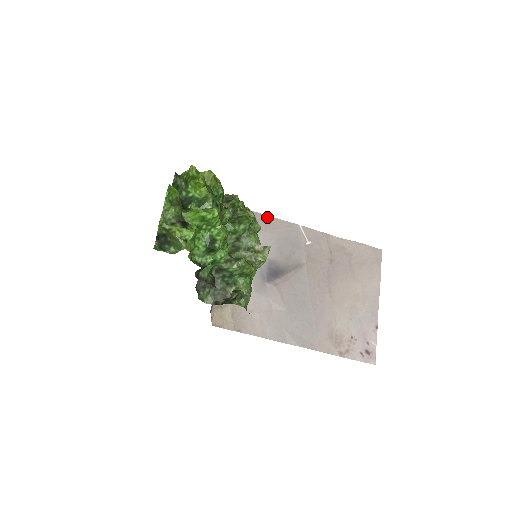
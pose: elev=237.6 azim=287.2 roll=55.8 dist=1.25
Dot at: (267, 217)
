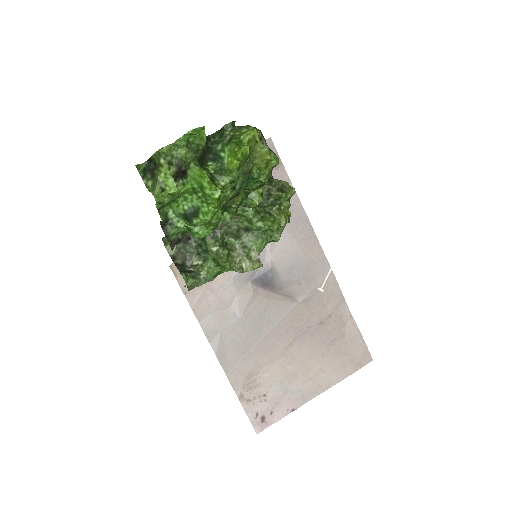
Dot at: (313, 233)
